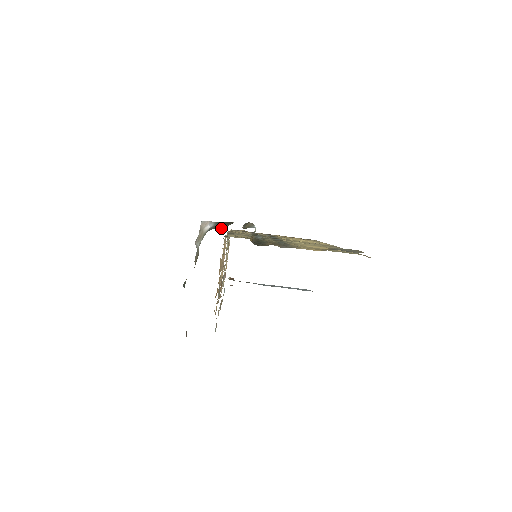
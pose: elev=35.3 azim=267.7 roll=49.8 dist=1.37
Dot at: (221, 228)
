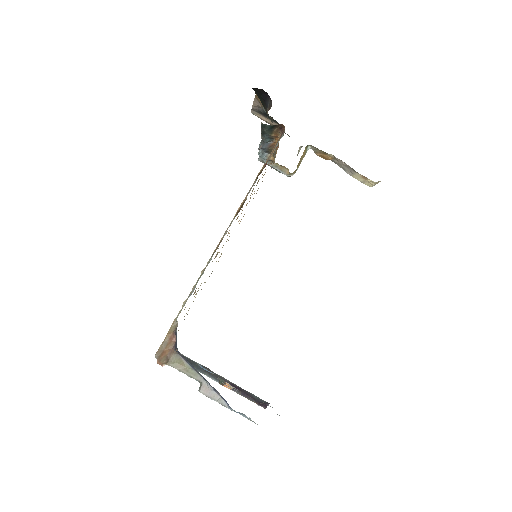
Dot at: occluded
